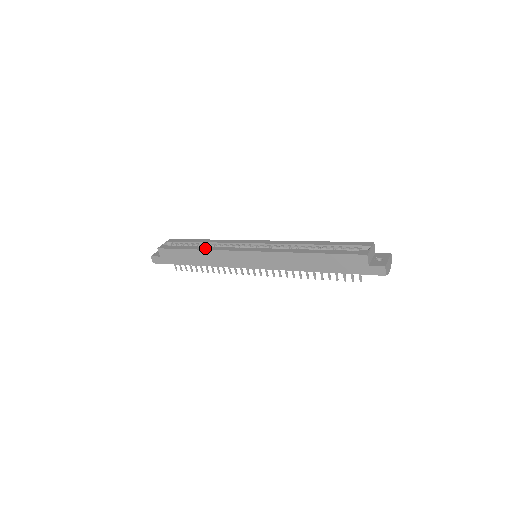
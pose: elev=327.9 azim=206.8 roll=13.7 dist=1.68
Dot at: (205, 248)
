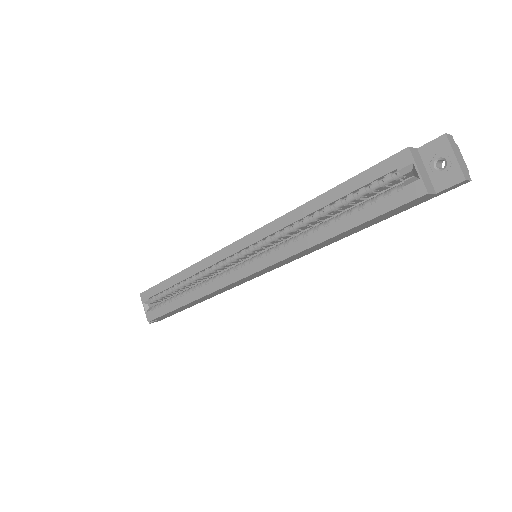
Dot at: (195, 296)
